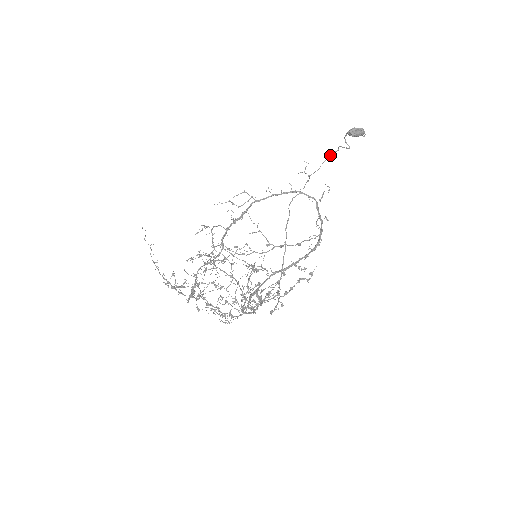
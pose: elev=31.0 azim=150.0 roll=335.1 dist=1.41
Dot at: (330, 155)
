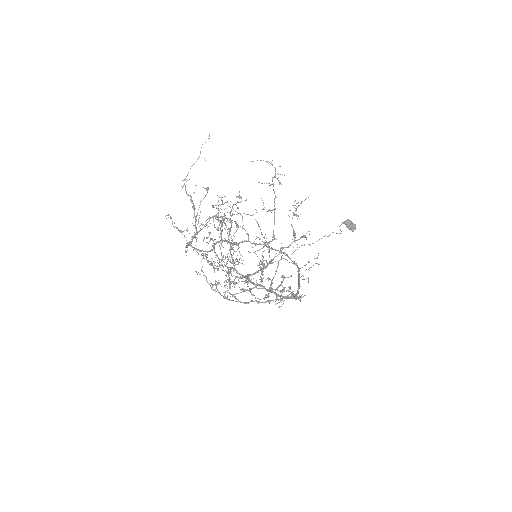
Dot at: (321, 238)
